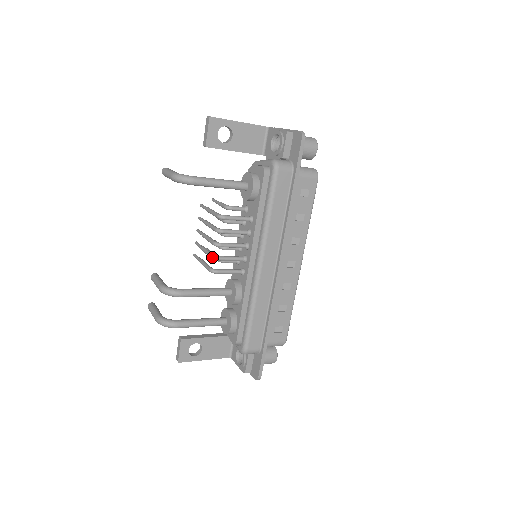
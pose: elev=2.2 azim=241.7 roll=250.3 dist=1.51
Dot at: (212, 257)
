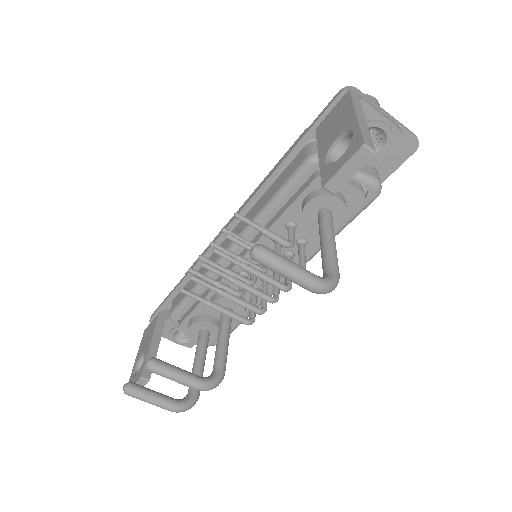
Dot at: (261, 314)
